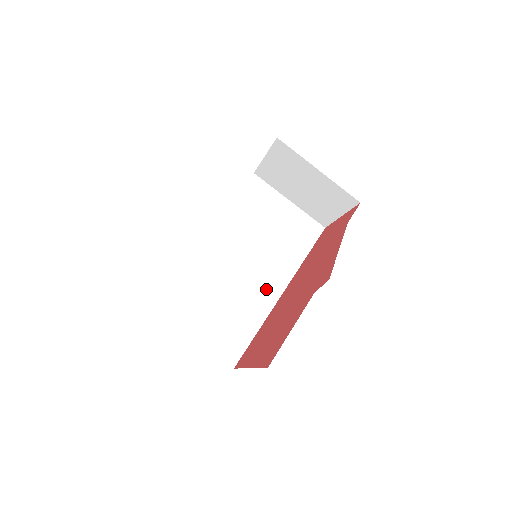
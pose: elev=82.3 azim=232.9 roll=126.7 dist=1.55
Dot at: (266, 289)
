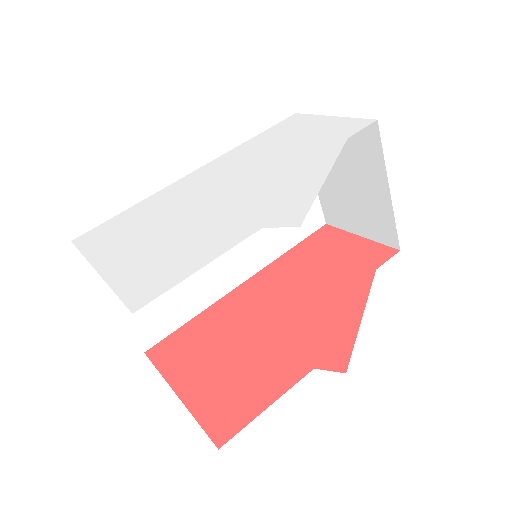
Dot at: (229, 271)
